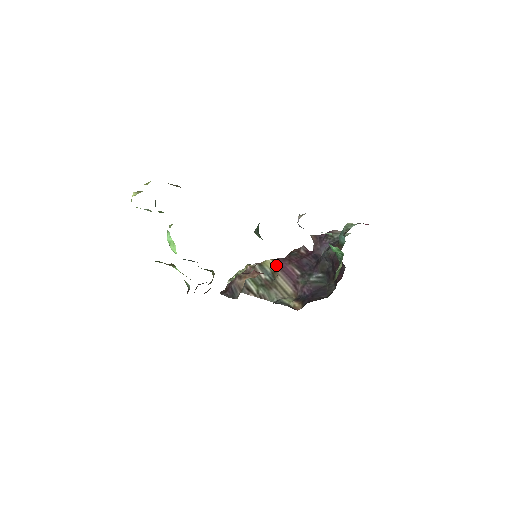
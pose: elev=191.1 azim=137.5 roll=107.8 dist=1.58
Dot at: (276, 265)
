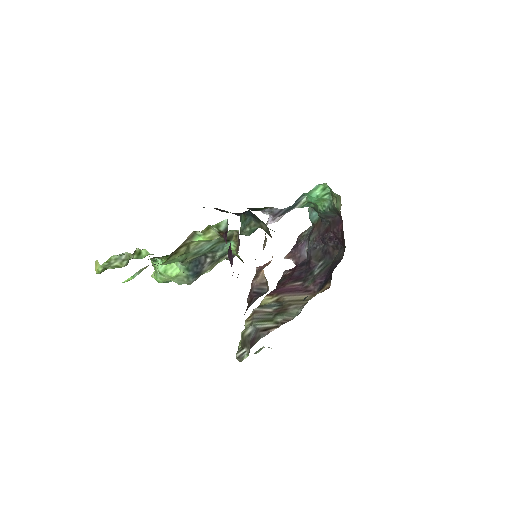
Dot at: (274, 295)
